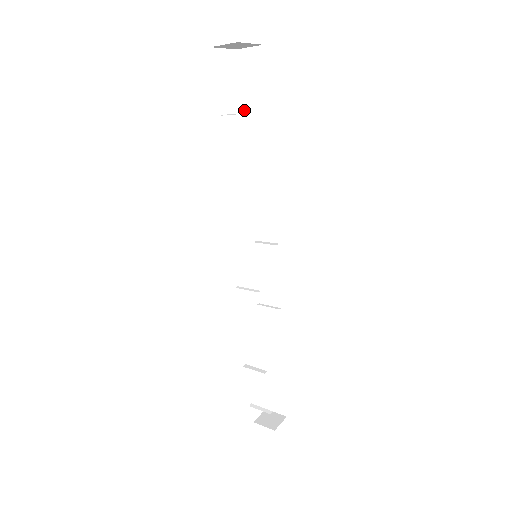
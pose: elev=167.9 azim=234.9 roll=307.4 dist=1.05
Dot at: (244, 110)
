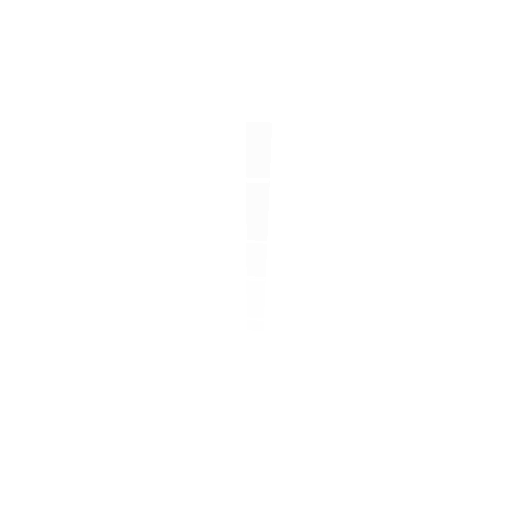
Dot at: (248, 162)
